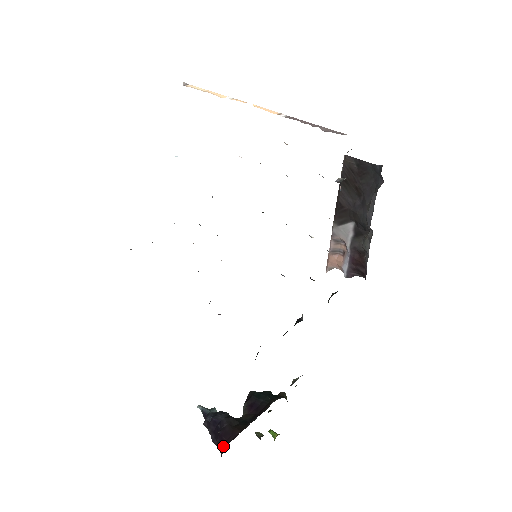
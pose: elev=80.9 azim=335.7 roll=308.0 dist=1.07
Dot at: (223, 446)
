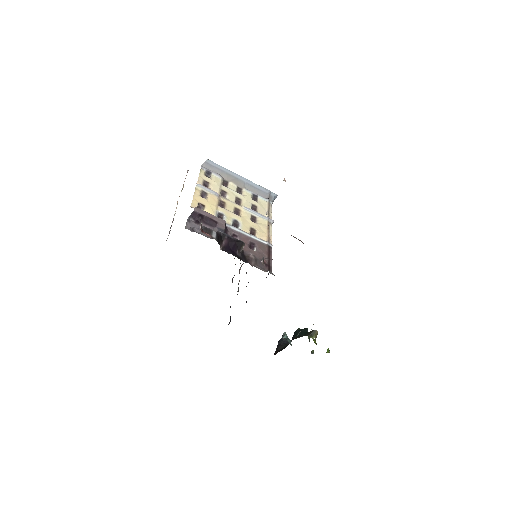
Dot at: occluded
